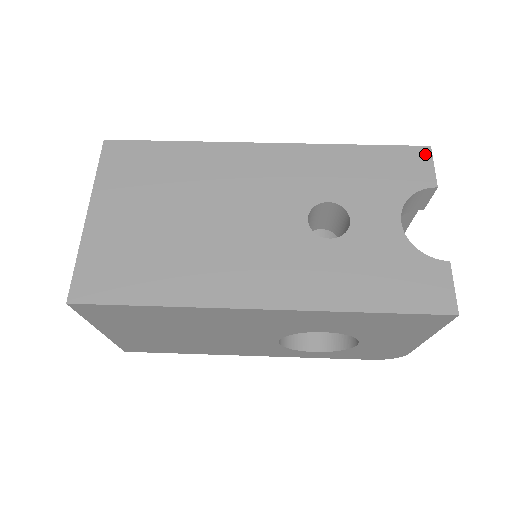
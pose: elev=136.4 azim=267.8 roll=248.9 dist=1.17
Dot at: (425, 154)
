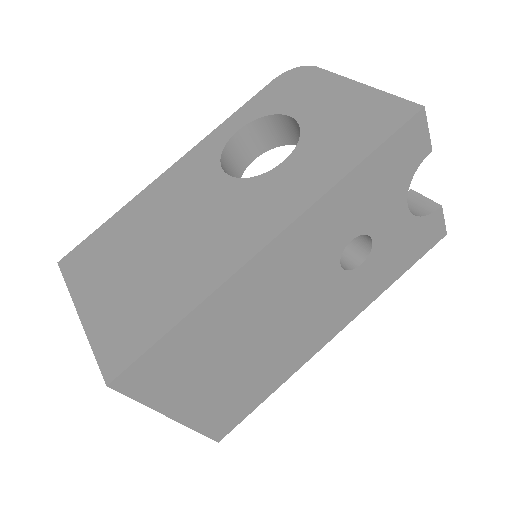
Dot at: (420, 122)
